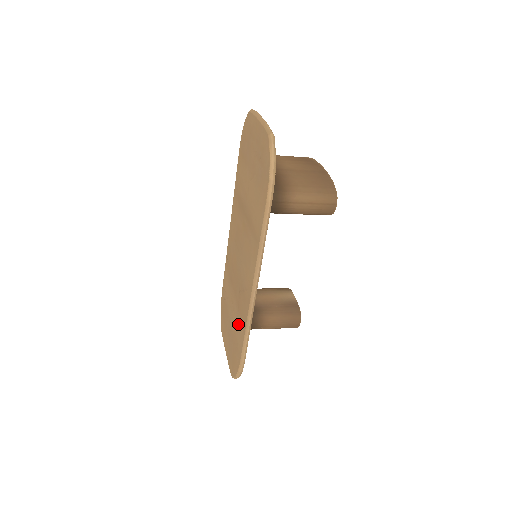
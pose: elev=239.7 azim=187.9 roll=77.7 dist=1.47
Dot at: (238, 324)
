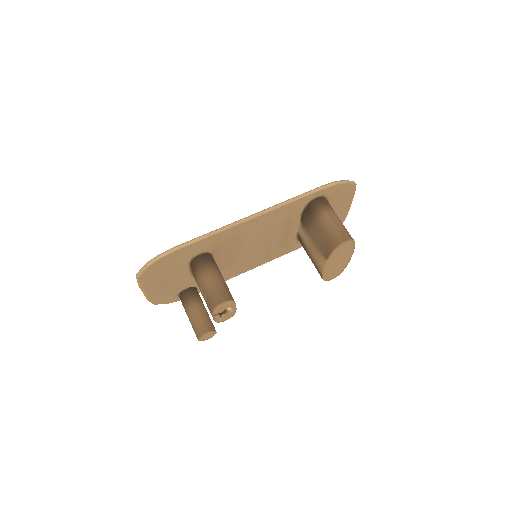
Dot at: occluded
